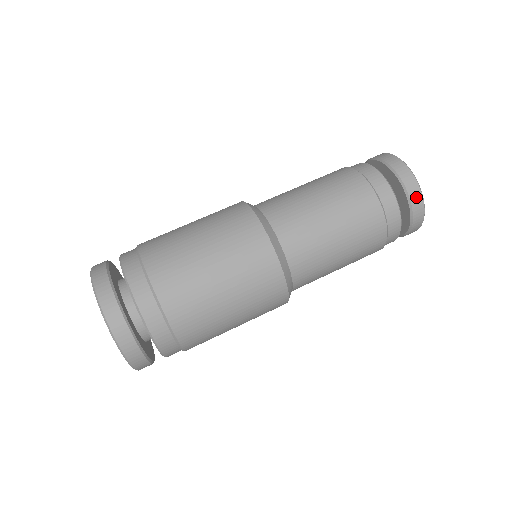
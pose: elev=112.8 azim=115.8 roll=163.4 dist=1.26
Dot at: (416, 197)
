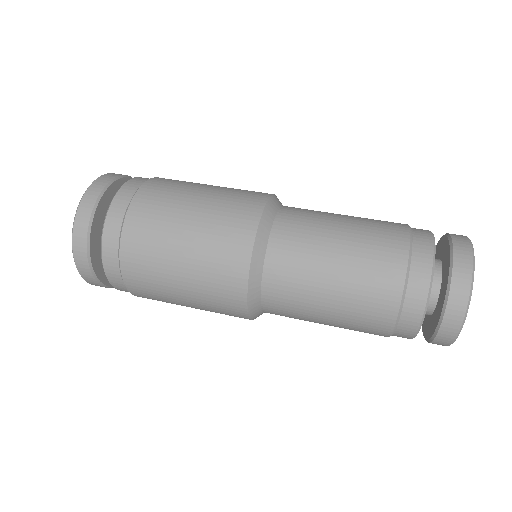
Dot at: (461, 281)
